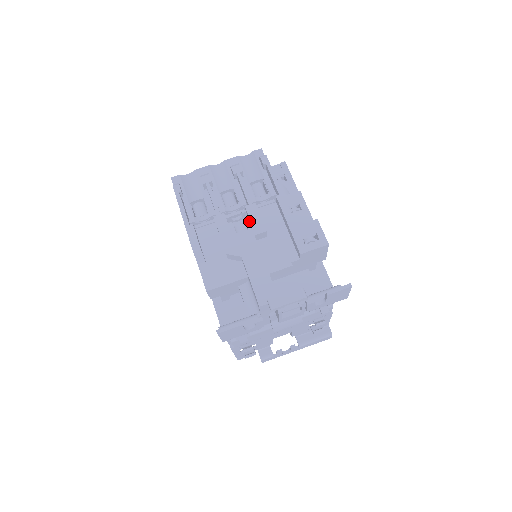
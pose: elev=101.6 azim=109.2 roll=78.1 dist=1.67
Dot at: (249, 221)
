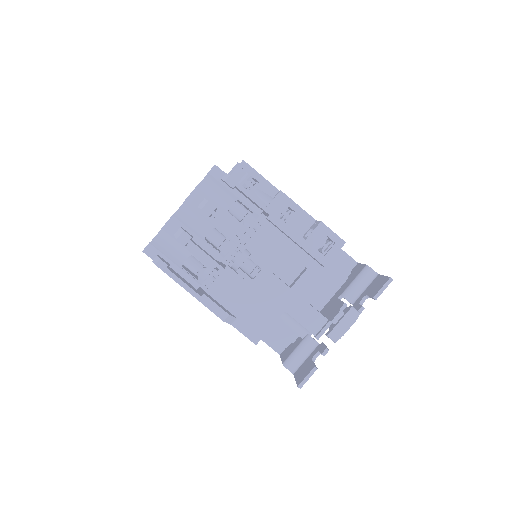
Dot at: (256, 259)
